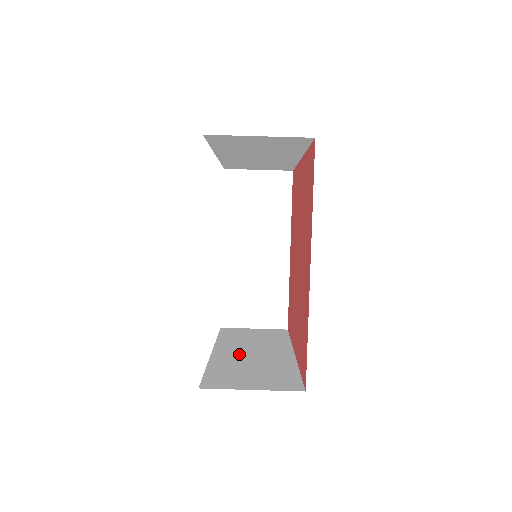
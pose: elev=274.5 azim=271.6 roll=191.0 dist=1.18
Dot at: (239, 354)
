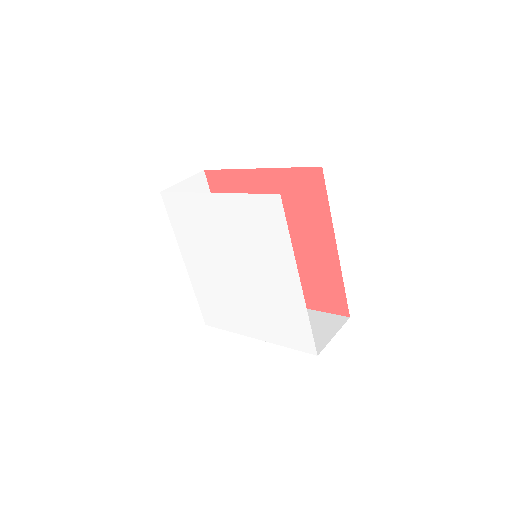
Dot at: occluded
